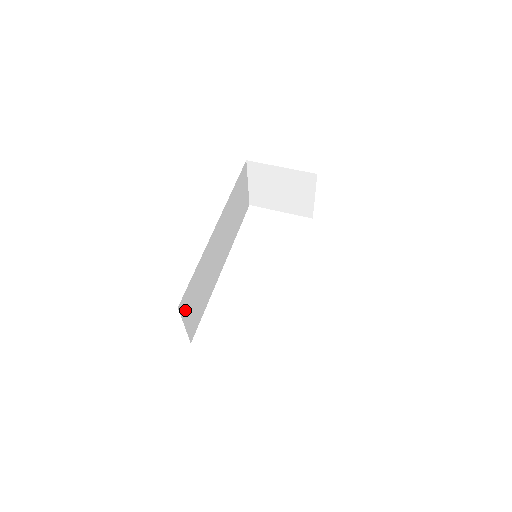
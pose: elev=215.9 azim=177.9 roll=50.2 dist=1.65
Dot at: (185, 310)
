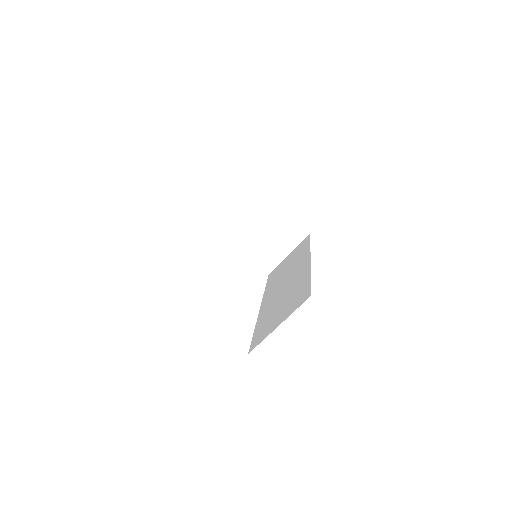
Dot at: occluded
